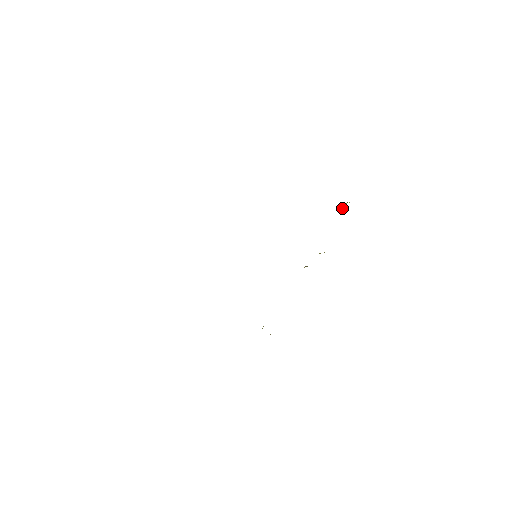
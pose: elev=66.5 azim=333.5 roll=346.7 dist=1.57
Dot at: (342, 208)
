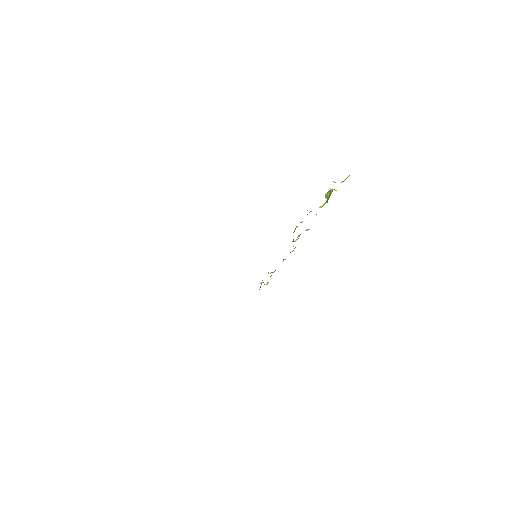
Dot at: (325, 197)
